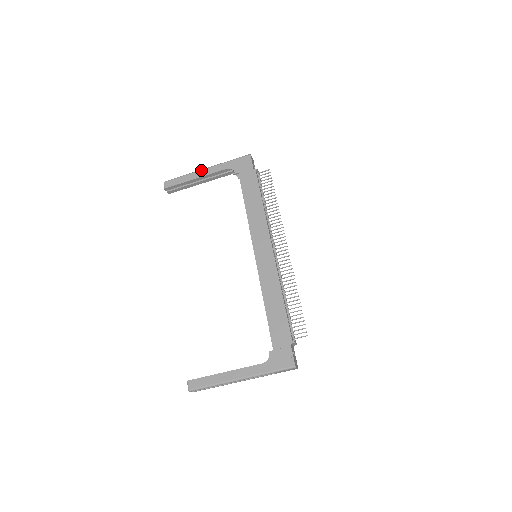
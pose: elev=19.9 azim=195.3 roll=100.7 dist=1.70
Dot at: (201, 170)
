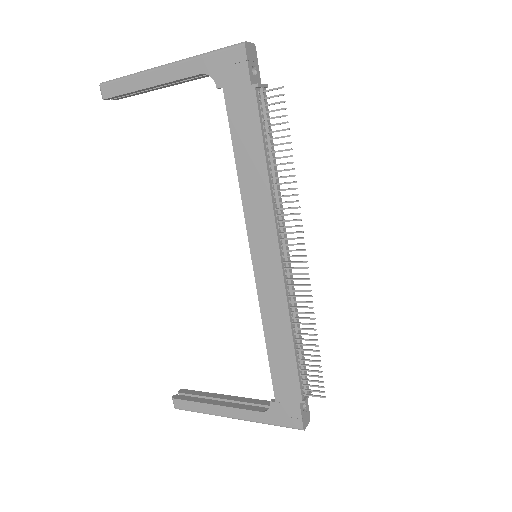
Dot at: (156, 69)
